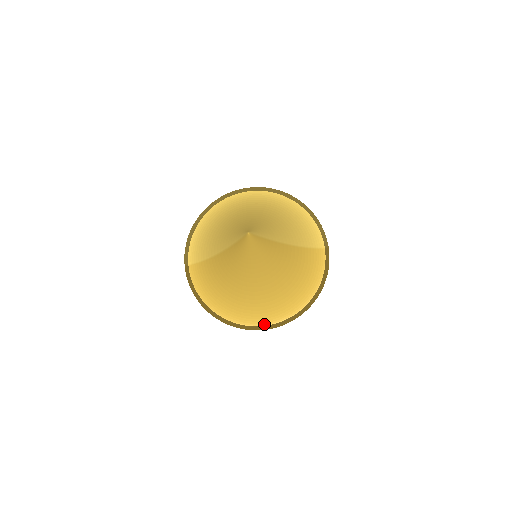
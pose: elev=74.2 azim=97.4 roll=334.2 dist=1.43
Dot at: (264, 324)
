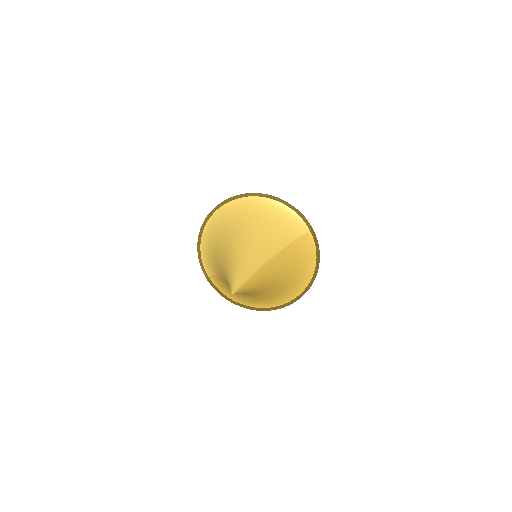
Dot at: (283, 303)
